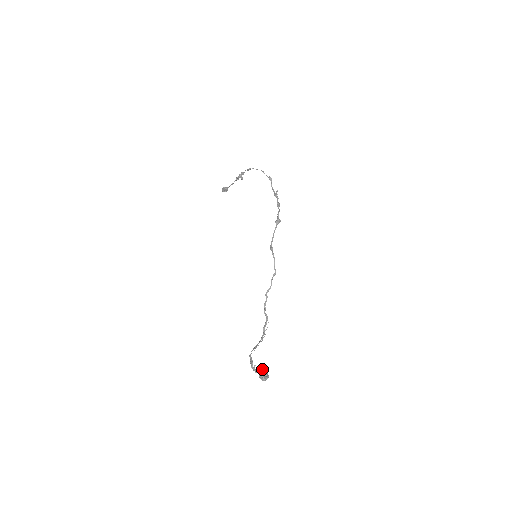
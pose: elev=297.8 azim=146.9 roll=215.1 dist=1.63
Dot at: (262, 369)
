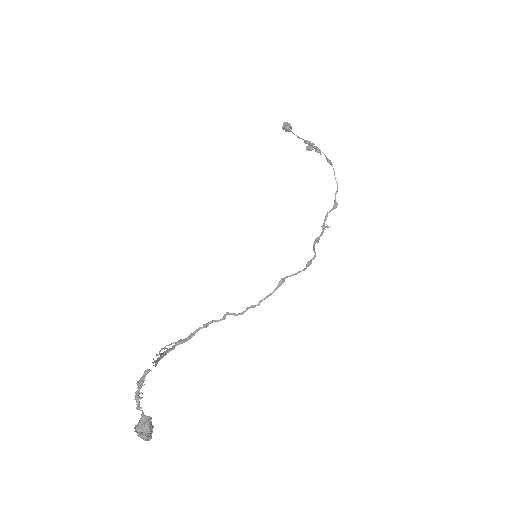
Dot at: occluded
